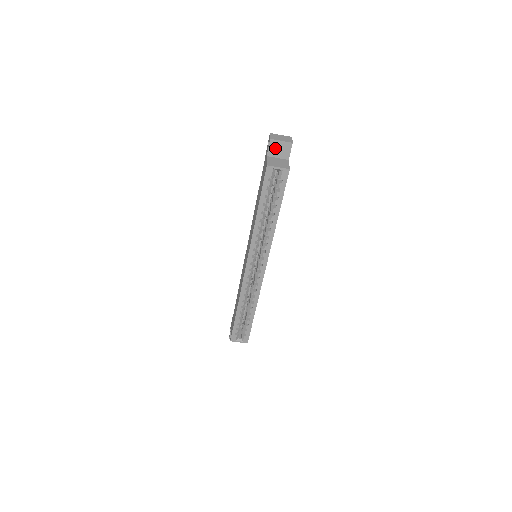
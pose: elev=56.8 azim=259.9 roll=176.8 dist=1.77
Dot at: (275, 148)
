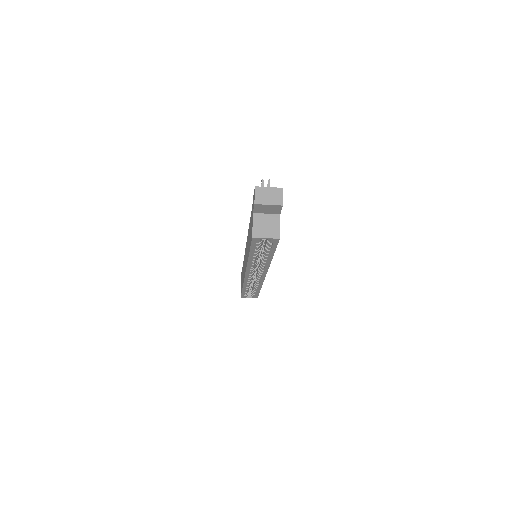
Dot at: (262, 208)
